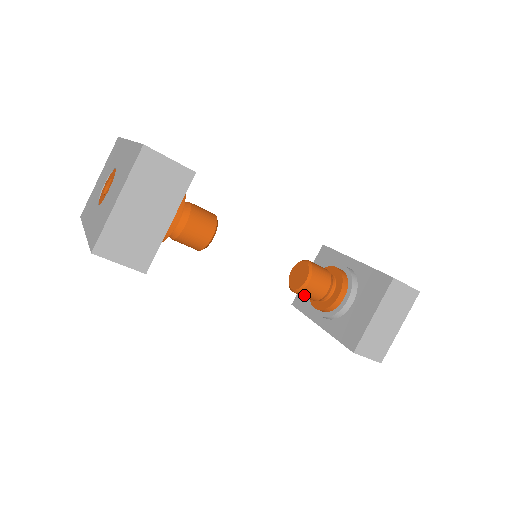
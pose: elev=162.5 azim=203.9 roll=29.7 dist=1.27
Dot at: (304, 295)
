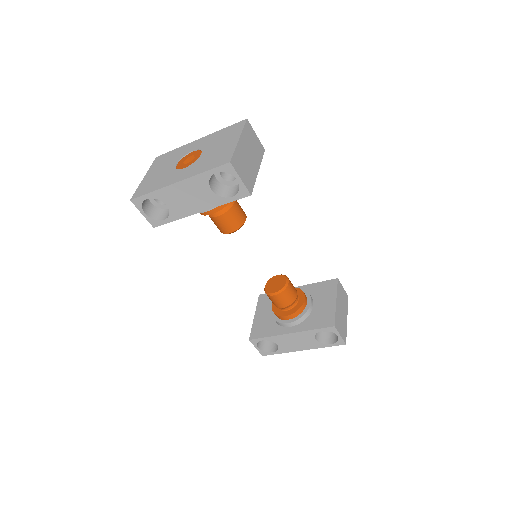
Dot at: (284, 297)
